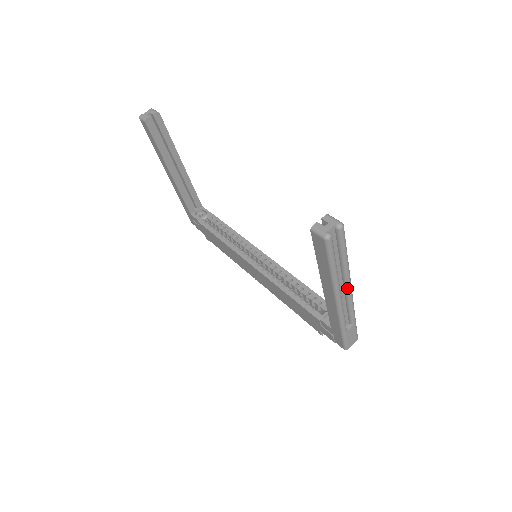
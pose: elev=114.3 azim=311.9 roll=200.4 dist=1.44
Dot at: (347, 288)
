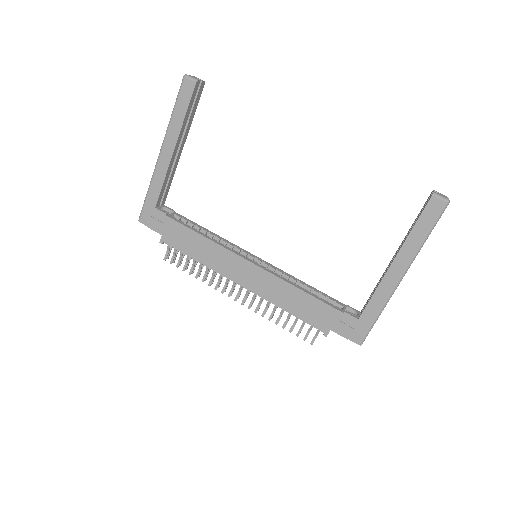
Dot at: occluded
